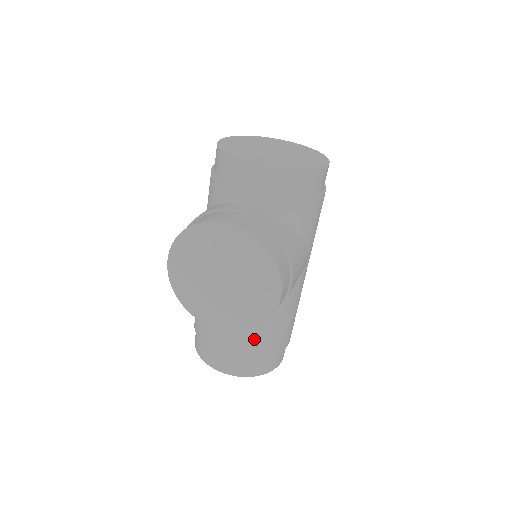
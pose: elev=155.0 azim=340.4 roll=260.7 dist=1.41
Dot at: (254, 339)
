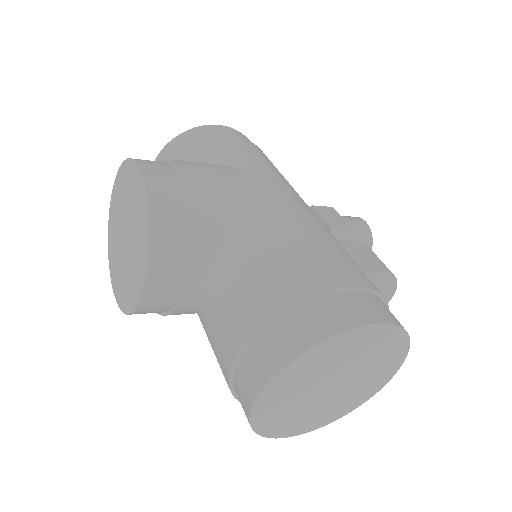
Dot at: (240, 292)
